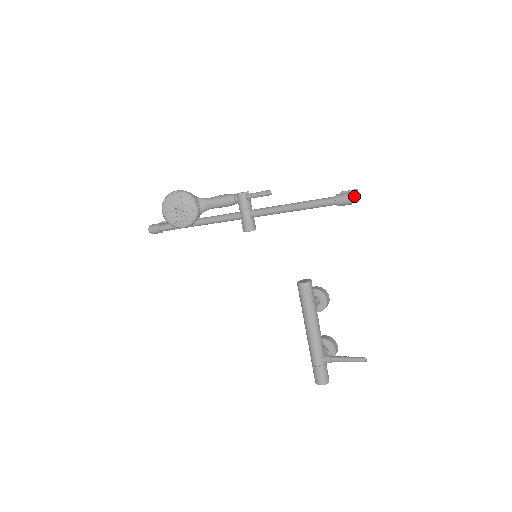
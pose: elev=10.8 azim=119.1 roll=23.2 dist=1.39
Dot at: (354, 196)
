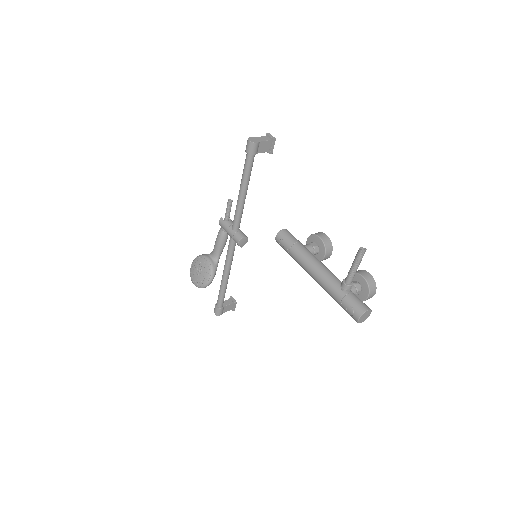
Dot at: (265, 138)
